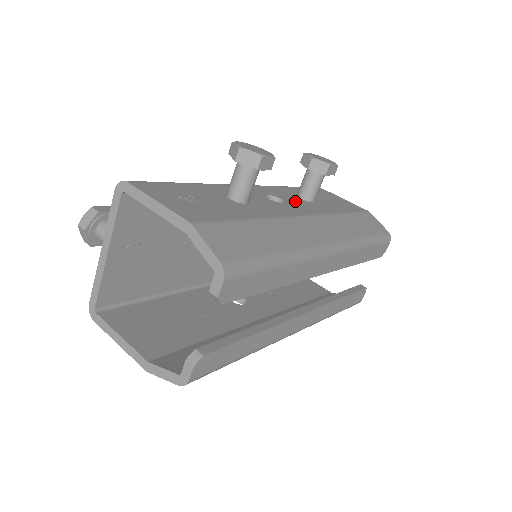
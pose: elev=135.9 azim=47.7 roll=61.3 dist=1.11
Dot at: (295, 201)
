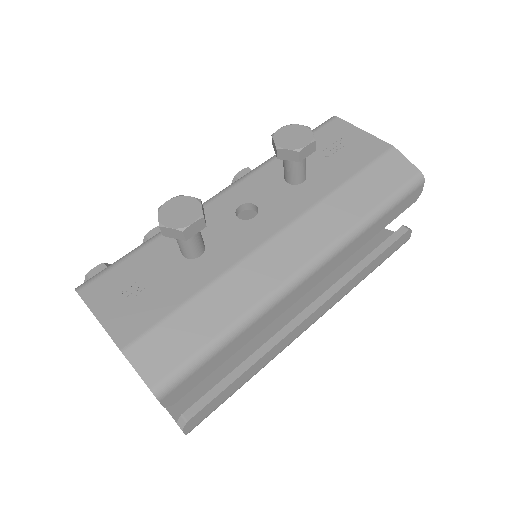
Dot at: (275, 198)
